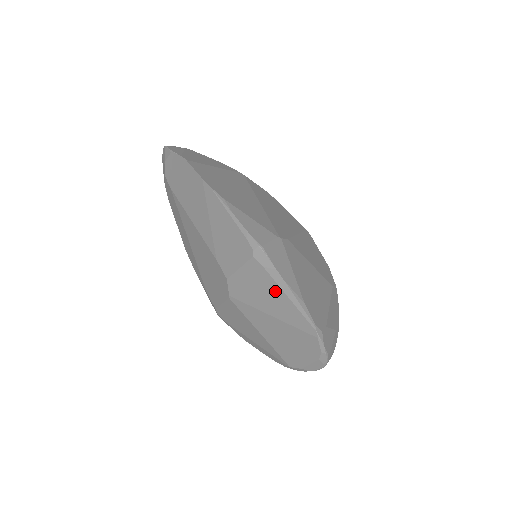
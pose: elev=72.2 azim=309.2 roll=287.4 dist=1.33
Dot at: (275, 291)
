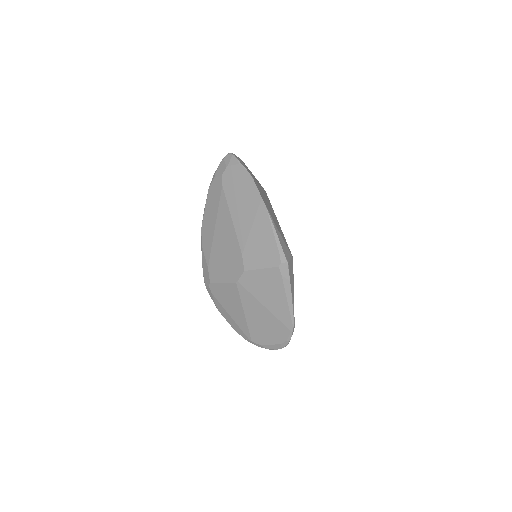
Dot at: (280, 293)
